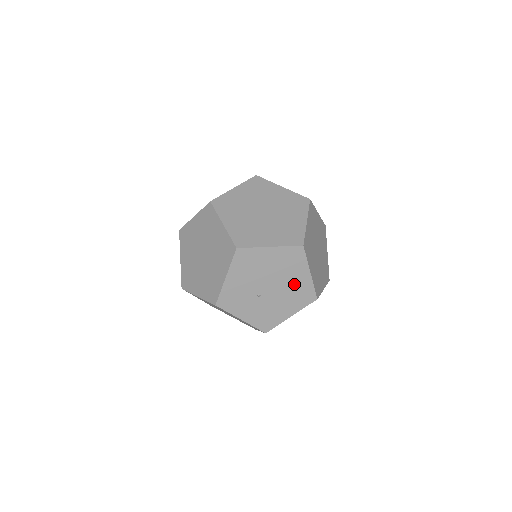
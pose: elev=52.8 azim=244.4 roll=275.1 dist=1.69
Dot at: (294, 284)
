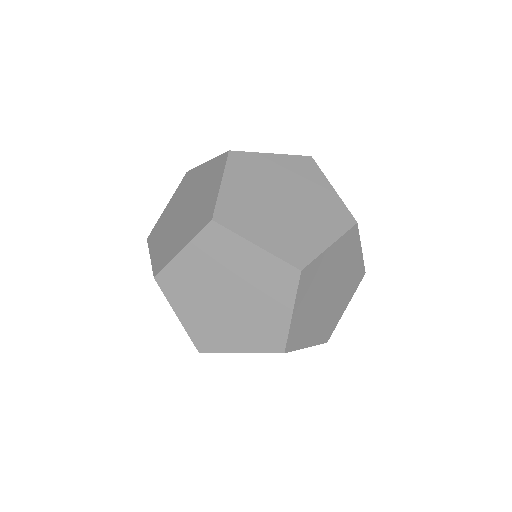
Dot at: occluded
